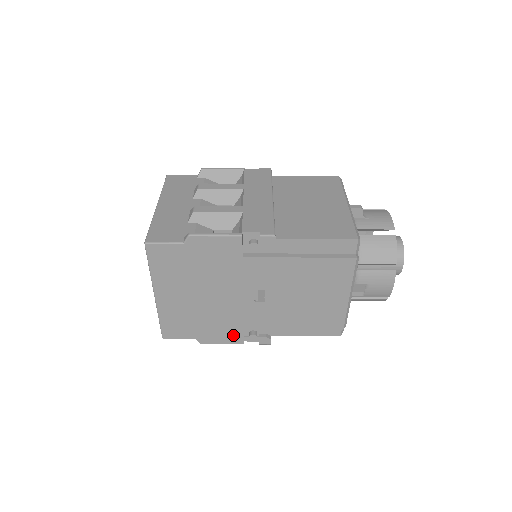
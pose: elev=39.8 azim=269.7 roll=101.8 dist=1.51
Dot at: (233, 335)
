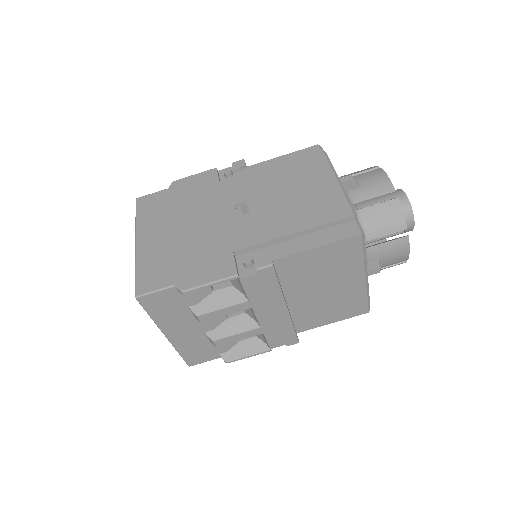
Dot at: (222, 265)
